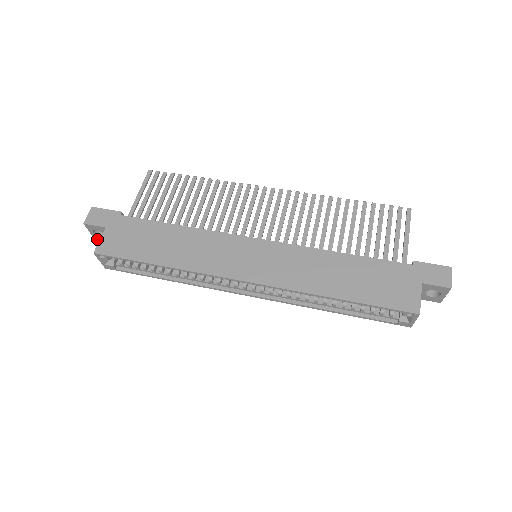
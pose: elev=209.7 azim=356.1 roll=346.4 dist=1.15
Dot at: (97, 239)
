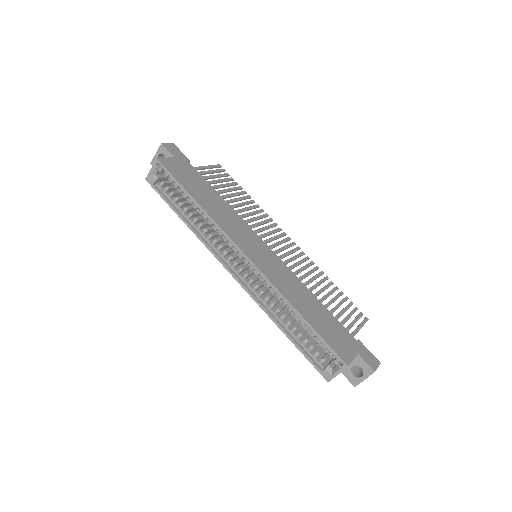
Dot at: (153, 163)
